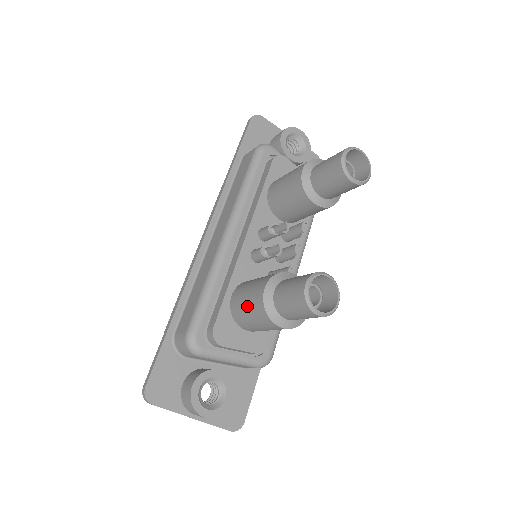
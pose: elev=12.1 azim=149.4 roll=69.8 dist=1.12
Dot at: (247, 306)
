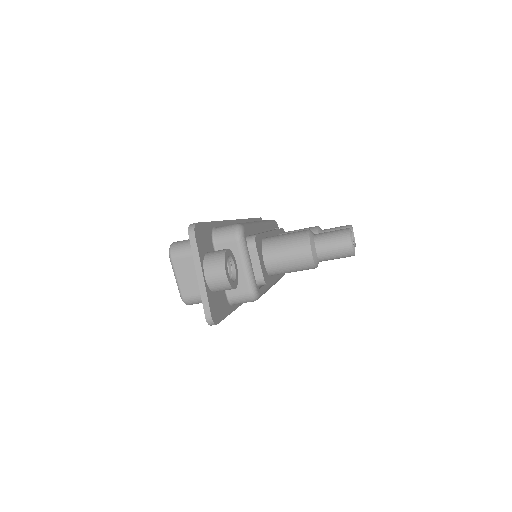
Dot at: (287, 236)
